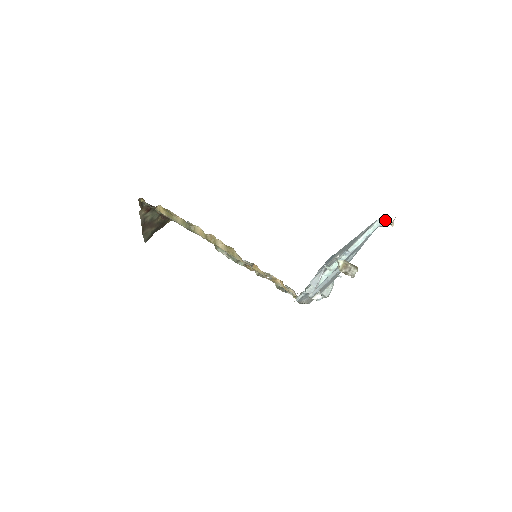
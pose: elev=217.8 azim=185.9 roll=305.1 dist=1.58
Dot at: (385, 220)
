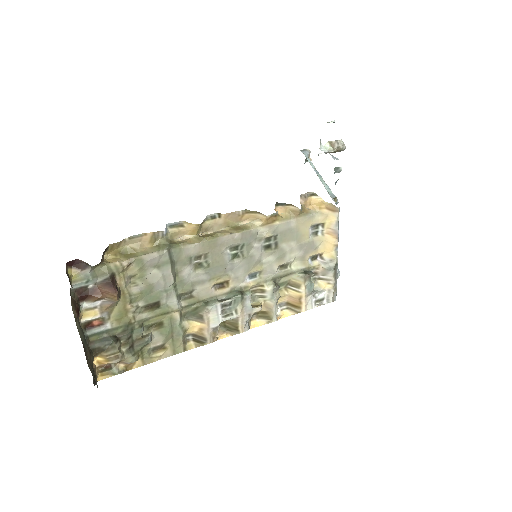
Dot at: (305, 150)
